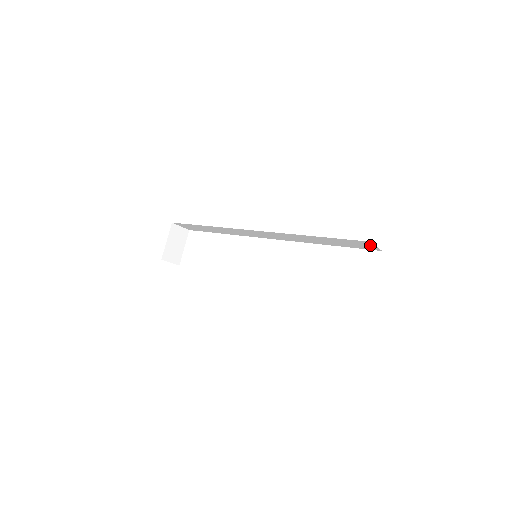
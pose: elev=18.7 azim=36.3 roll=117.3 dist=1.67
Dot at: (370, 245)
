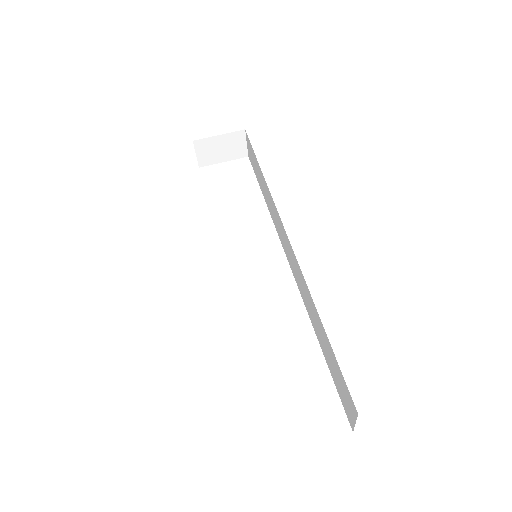
Dot at: (353, 413)
